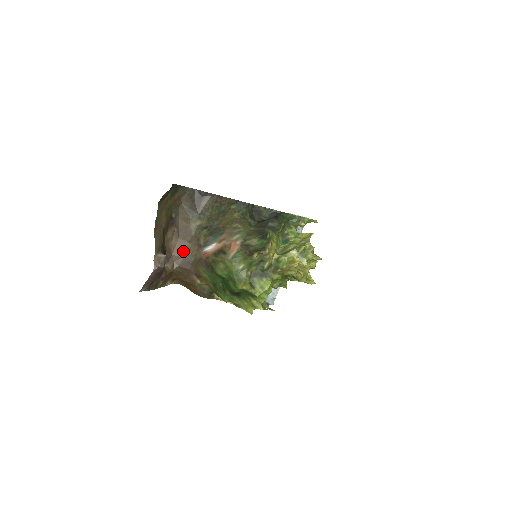
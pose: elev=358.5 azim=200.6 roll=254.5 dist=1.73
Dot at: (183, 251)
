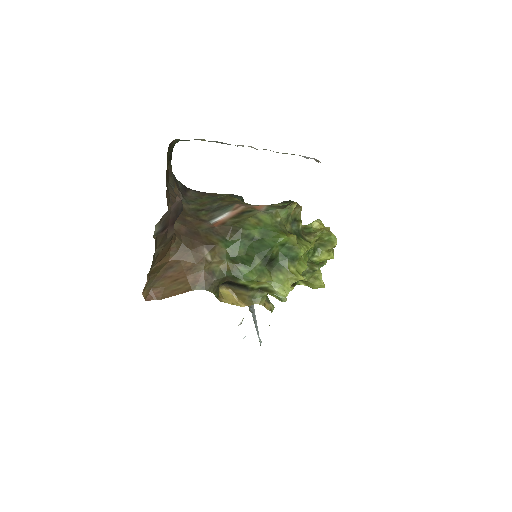
Dot at: (183, 222)
